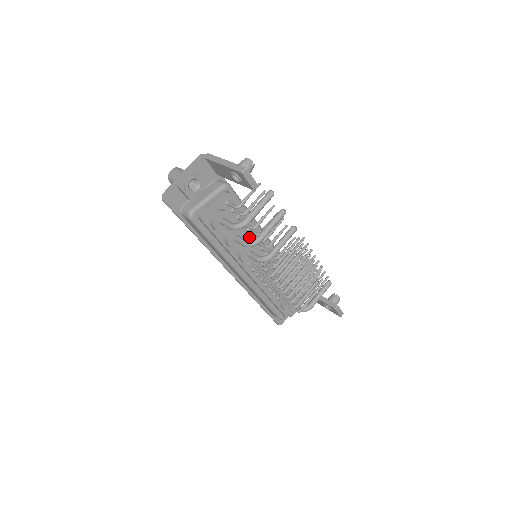
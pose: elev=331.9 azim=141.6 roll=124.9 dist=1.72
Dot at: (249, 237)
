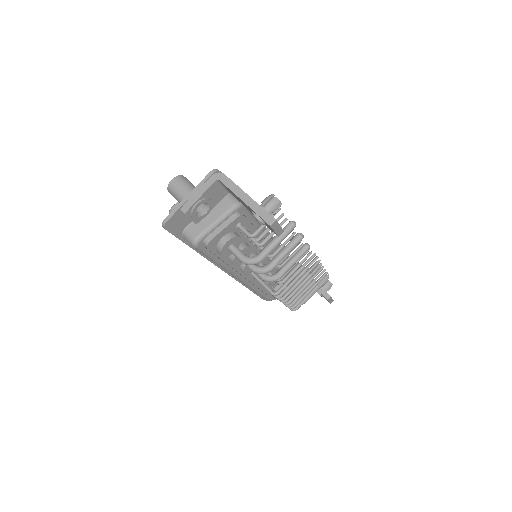
Dot at: (254, 248)
